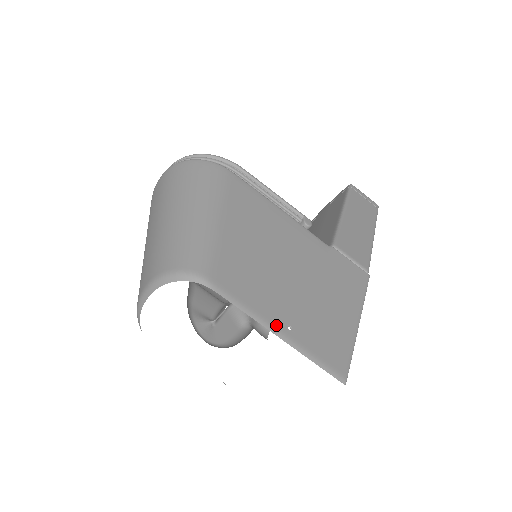
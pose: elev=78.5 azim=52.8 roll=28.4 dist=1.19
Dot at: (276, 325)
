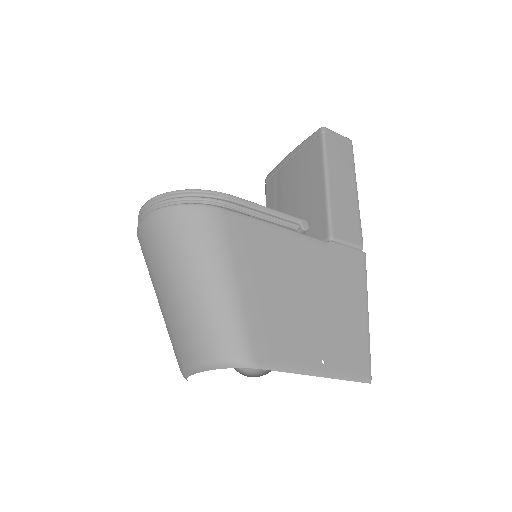
Dot at: (314, 367)
